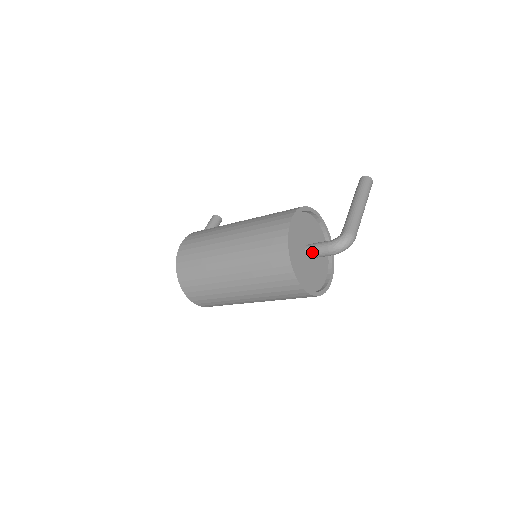
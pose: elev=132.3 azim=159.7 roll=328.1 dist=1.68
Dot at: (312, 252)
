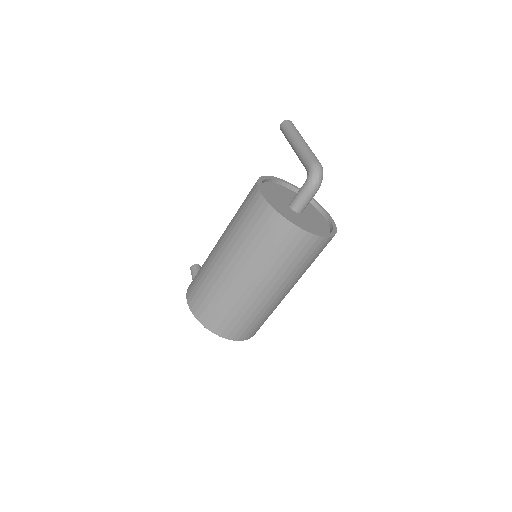
Dot at: (298, 205)
